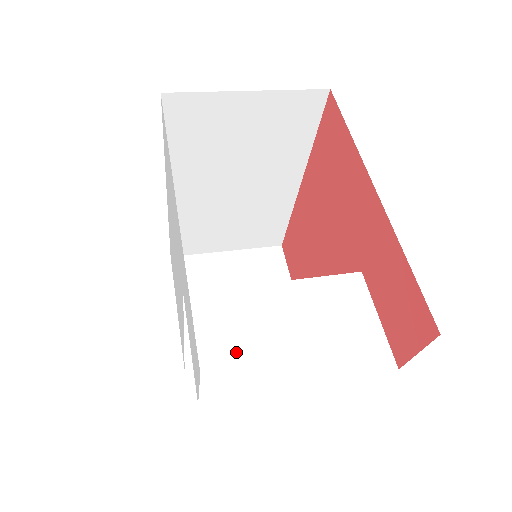
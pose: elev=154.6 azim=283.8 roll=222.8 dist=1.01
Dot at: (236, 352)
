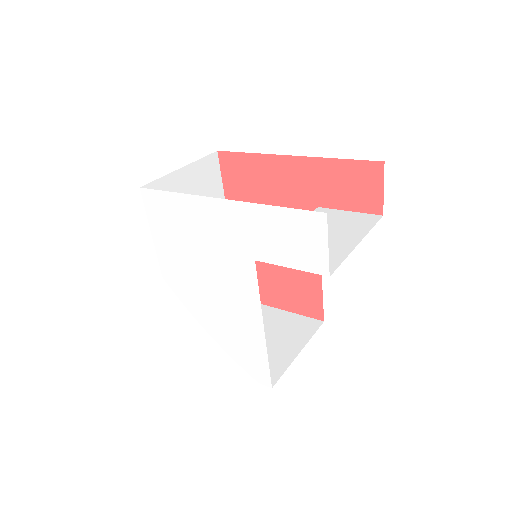
Dot at: occluded
